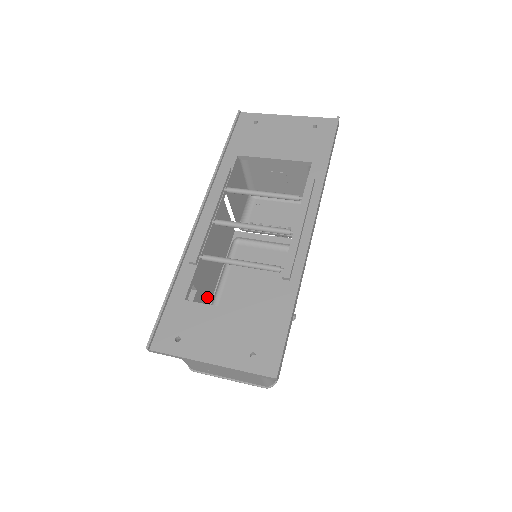
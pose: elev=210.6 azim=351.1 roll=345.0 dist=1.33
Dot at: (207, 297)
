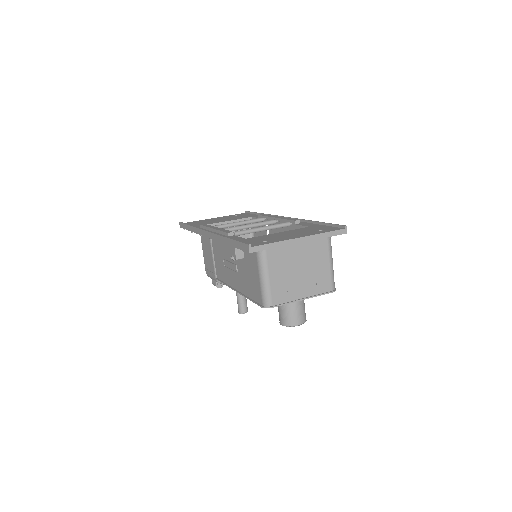
Dot at: occluded
